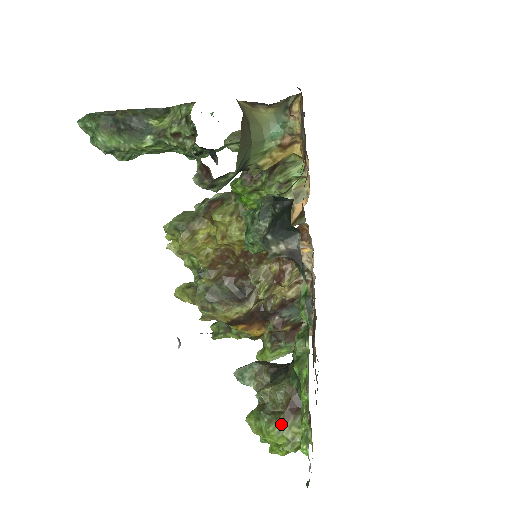
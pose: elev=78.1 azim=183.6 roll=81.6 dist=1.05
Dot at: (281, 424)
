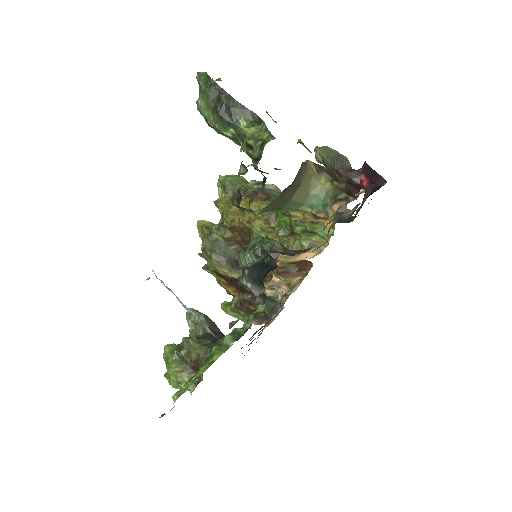
Dot at: (180, 369)
